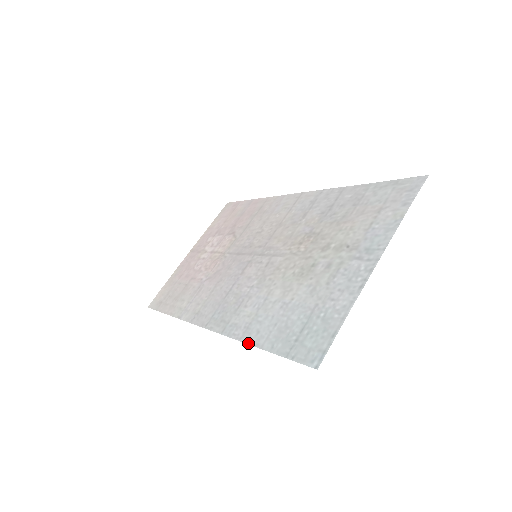
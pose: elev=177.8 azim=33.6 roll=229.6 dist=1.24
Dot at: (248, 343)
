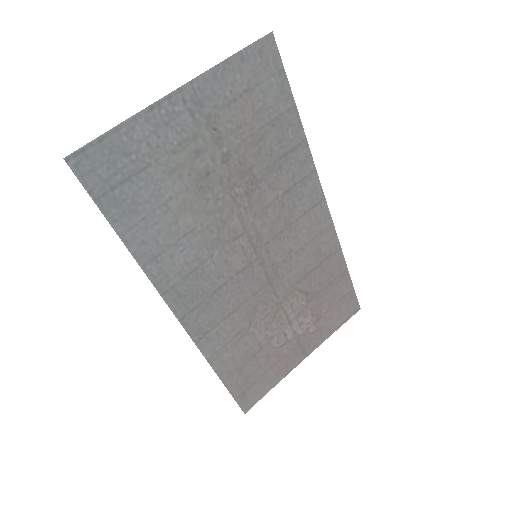
Dot at: (133, 255)
